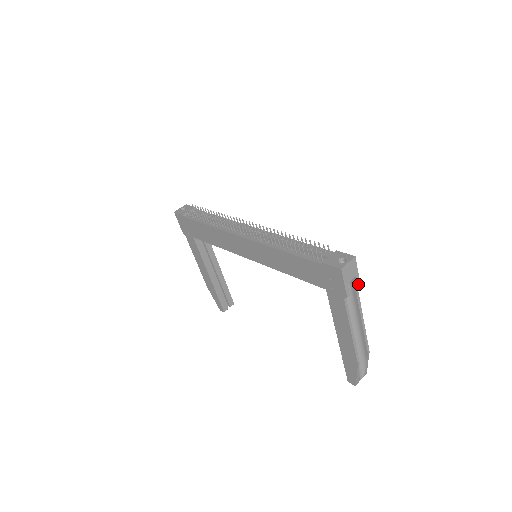
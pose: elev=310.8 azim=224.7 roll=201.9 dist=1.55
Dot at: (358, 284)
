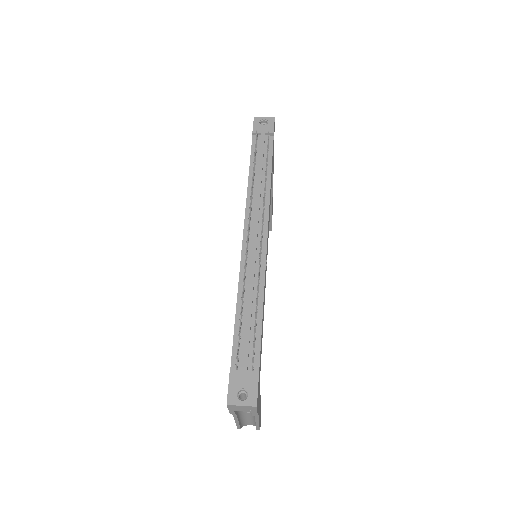
Dot at: (254, 414)
